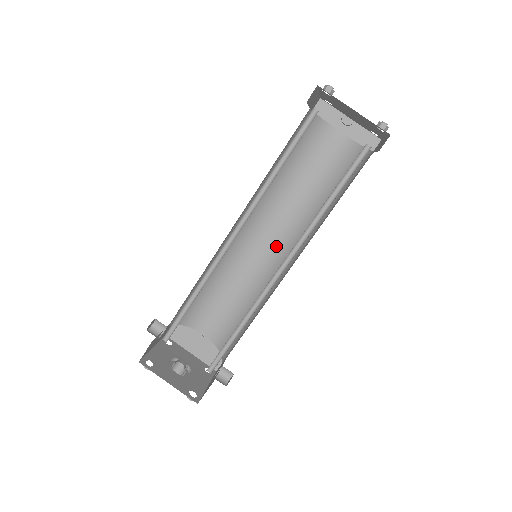
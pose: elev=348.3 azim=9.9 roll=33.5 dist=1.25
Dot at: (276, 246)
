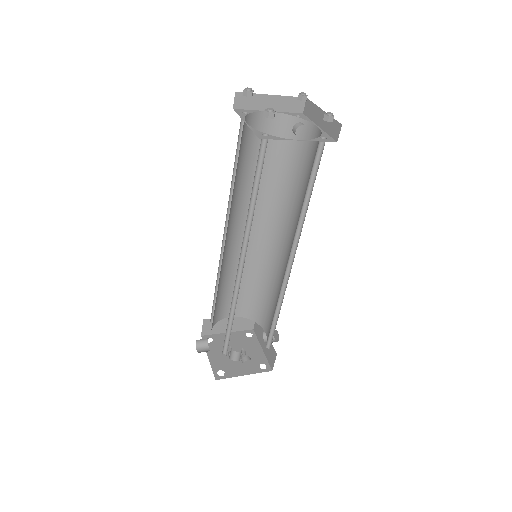
Dot at: (257, 229)
